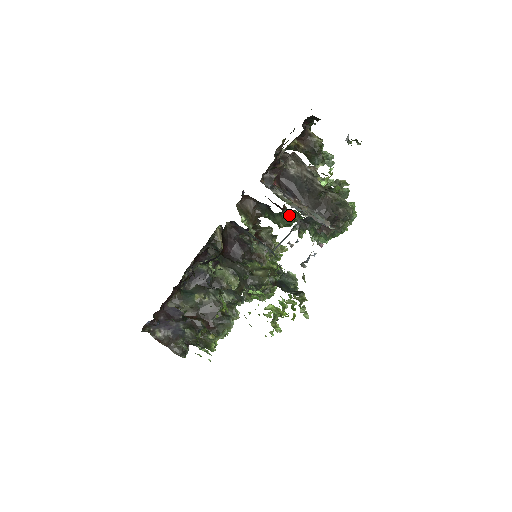
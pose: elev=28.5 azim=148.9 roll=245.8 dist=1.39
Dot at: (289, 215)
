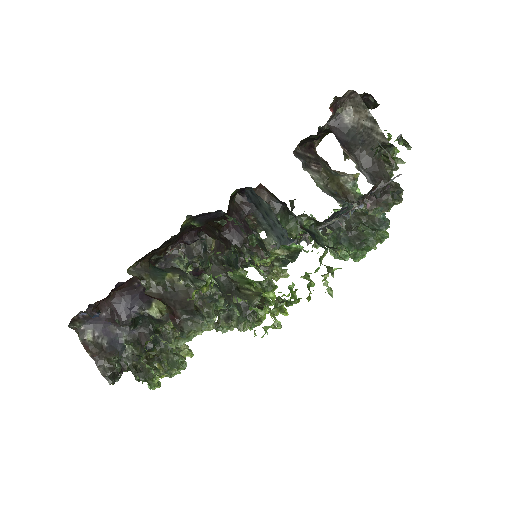
Dot at: occluded
